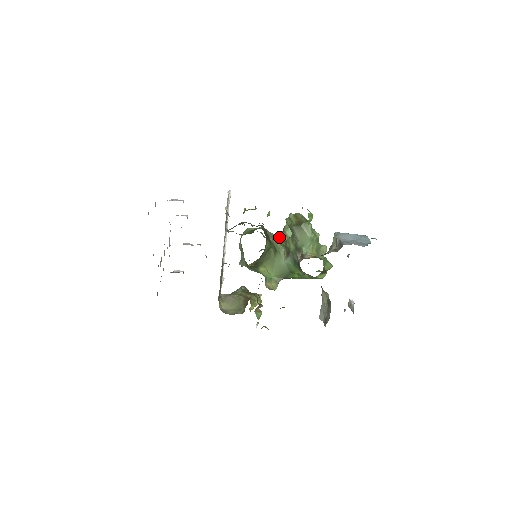
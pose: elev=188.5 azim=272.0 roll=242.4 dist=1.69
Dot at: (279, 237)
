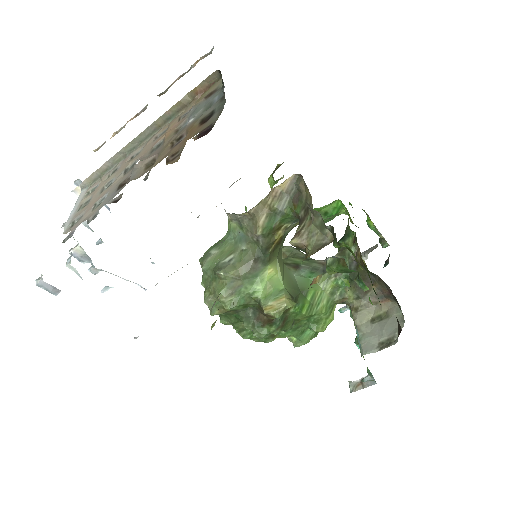
Dot at: occluded
